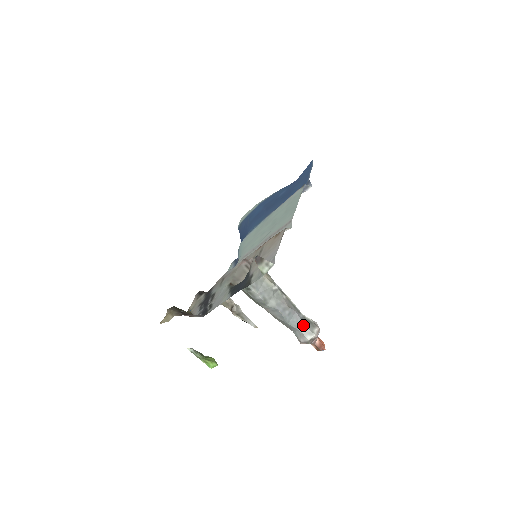
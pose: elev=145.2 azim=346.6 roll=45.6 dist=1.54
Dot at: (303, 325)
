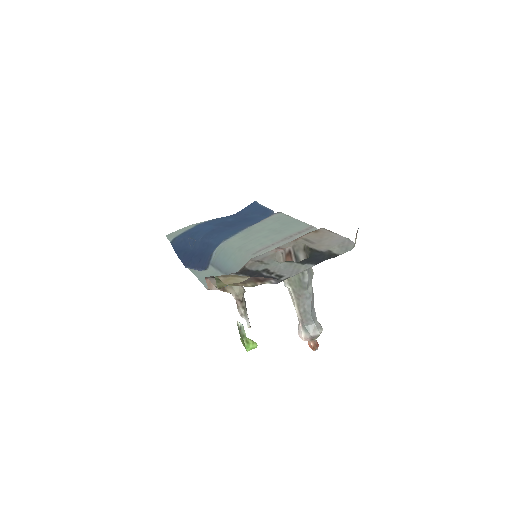
Dot at: (316, 319)
